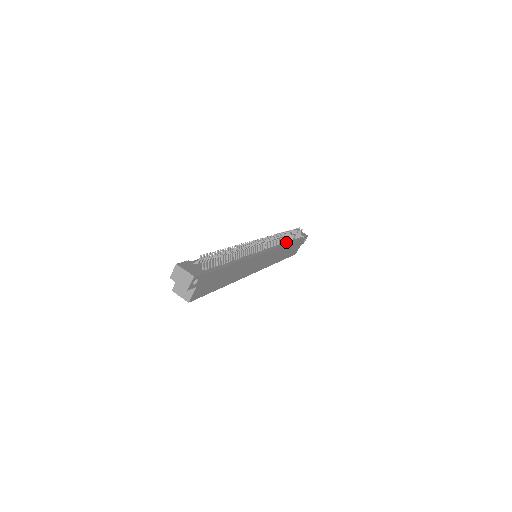
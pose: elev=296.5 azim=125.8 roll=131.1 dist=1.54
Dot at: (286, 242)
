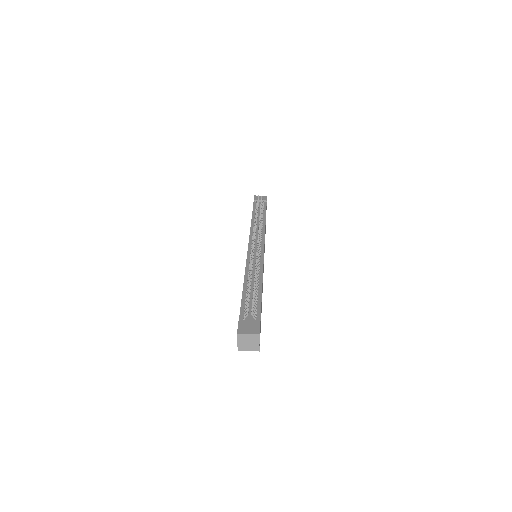
Dot at: (263, 221)
